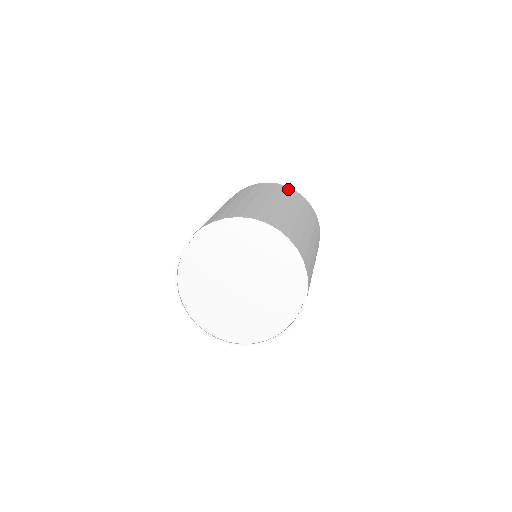
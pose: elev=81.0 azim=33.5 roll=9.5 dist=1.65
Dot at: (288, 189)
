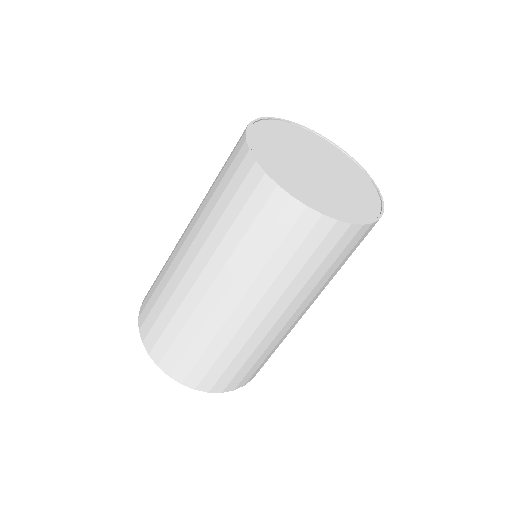
Dot at: occluded
